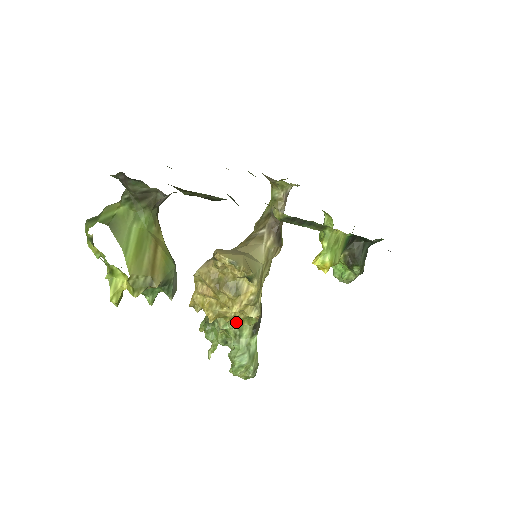
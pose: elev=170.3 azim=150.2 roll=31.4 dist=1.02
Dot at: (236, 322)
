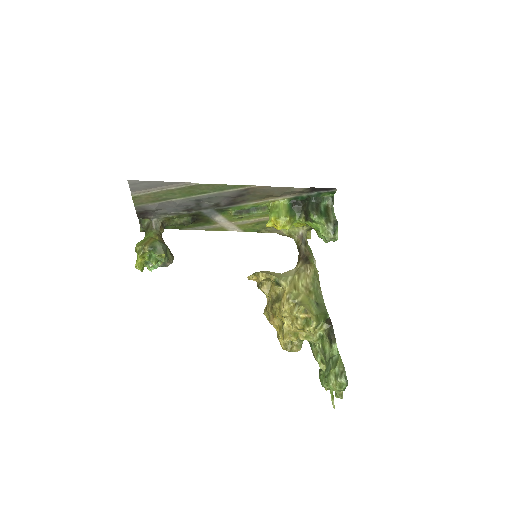
Dot at: (319, 345)
